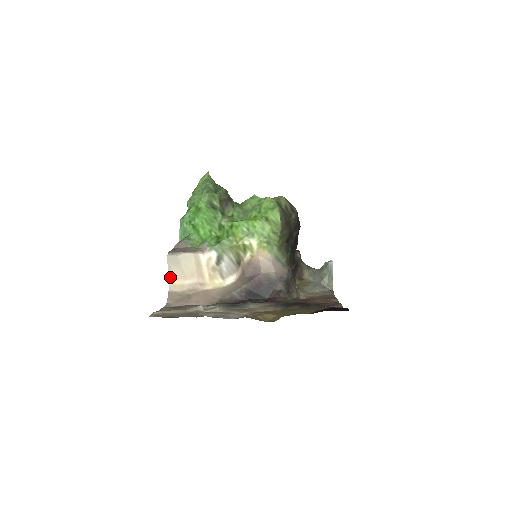
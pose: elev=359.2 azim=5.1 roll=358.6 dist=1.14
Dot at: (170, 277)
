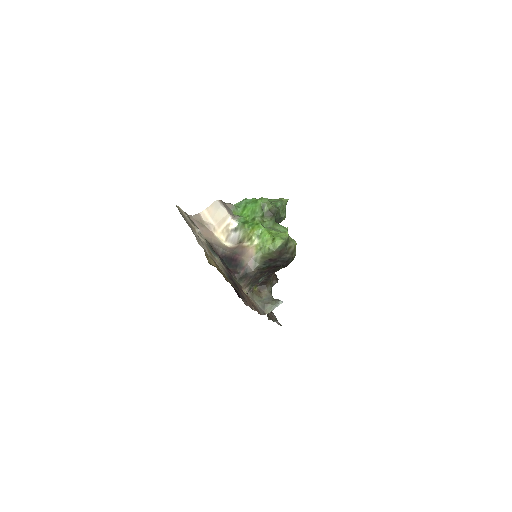
Dot at: (207, 209)
